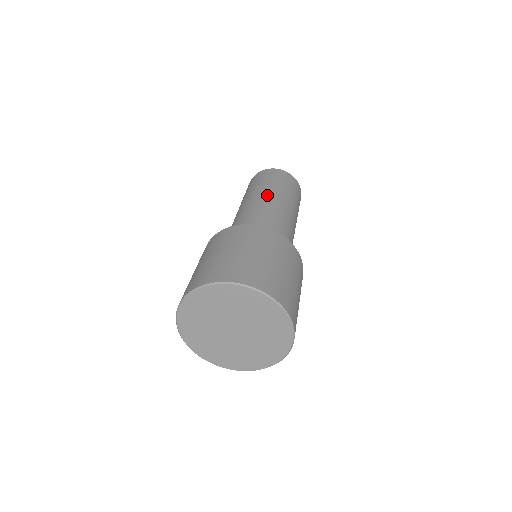
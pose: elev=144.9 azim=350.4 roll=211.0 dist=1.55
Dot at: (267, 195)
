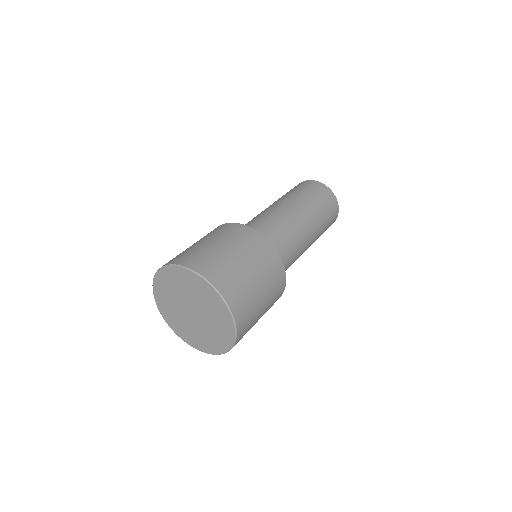
Dot at: (298, 208)
